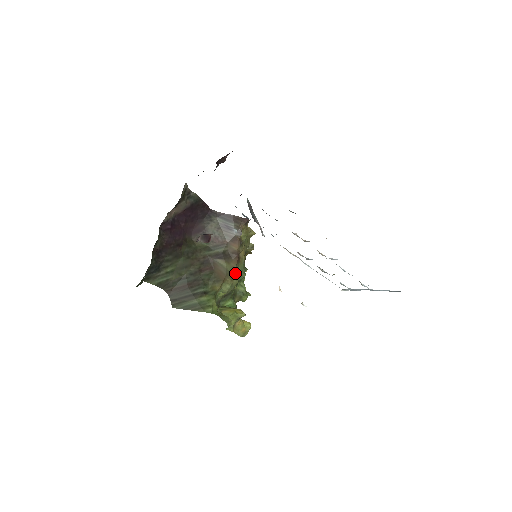
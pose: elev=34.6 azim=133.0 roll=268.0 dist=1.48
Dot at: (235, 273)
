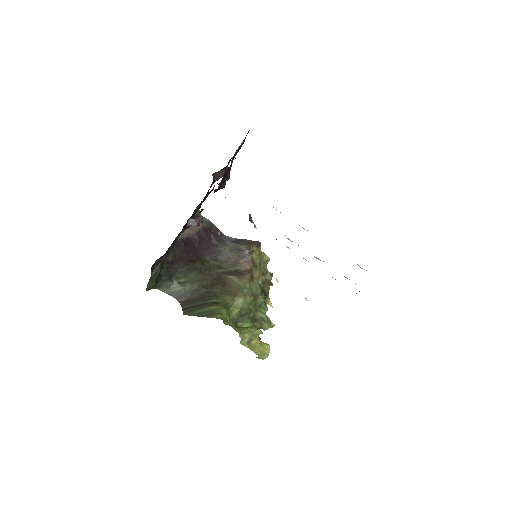
Dot at: (248, 289)
